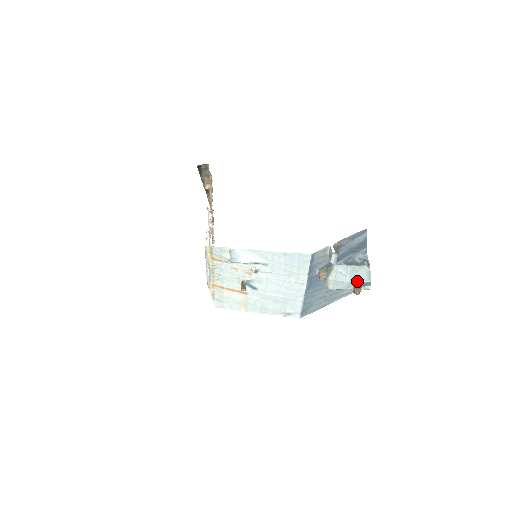
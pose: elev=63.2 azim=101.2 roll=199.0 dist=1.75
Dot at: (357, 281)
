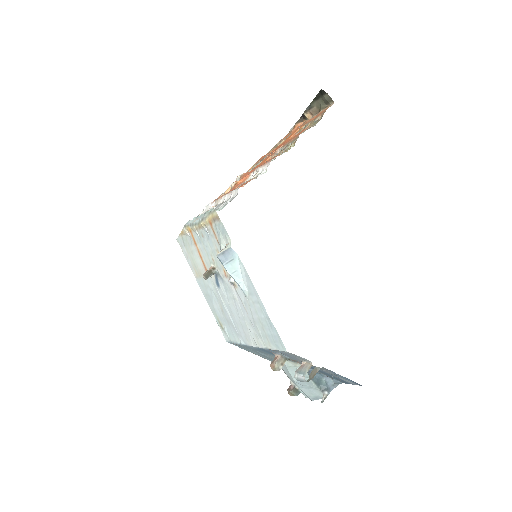
Dot at: (302, 388)
